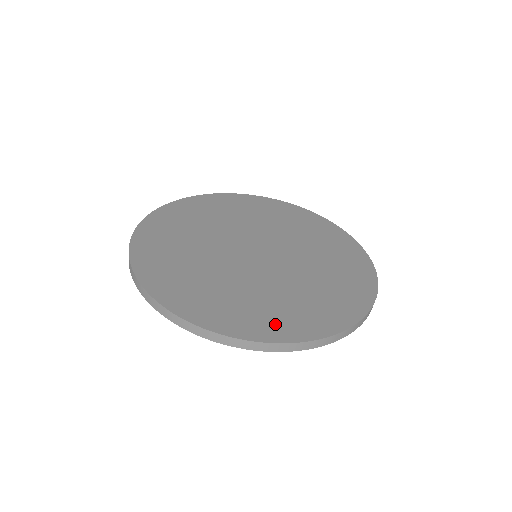
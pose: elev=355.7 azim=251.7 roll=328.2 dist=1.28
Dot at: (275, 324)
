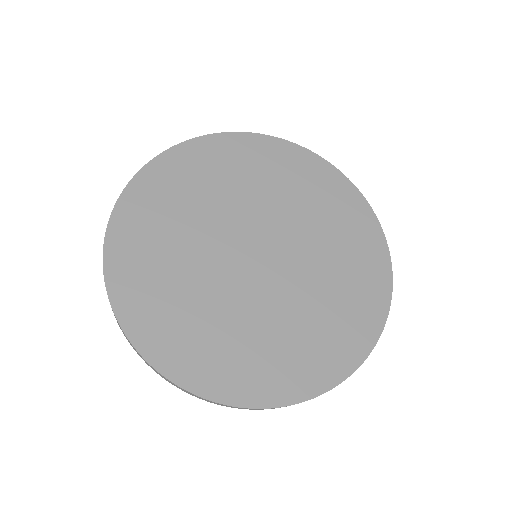
Dot at: (247, 379)
